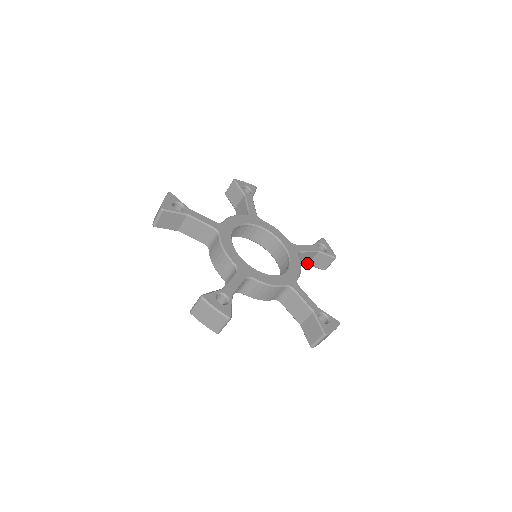
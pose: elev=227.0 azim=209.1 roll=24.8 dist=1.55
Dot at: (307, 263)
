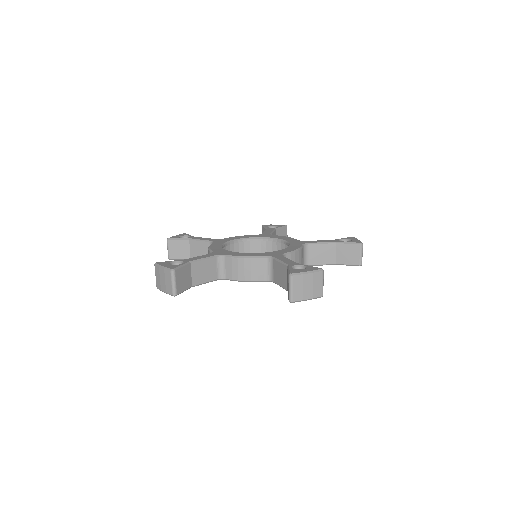
Dot at: occluded
